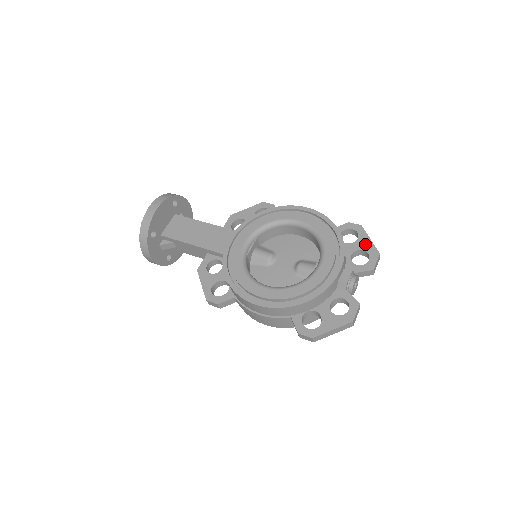
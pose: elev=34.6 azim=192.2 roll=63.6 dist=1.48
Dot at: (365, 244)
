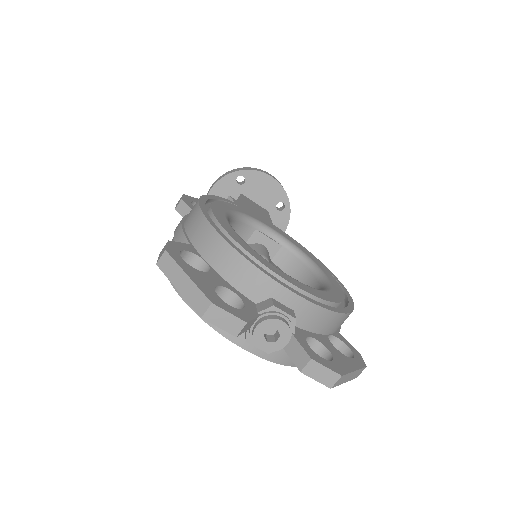
Dot at: (343, 361)
